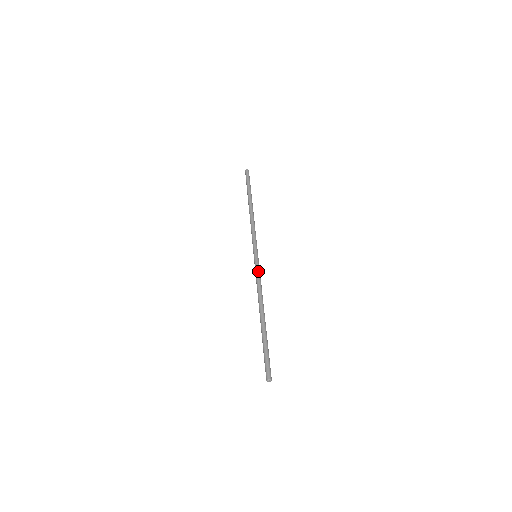
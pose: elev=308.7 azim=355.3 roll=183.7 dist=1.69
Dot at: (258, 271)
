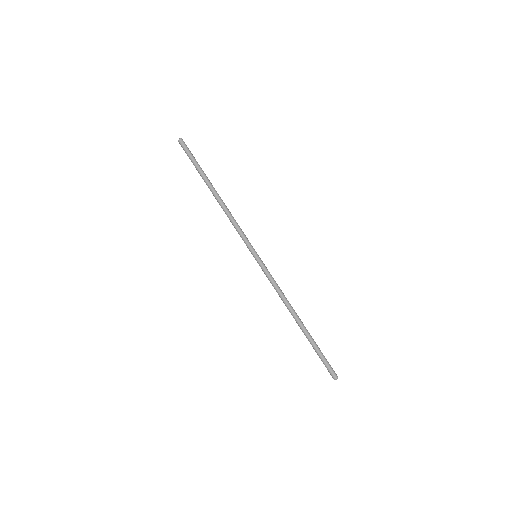
Dot at: (268, 275)
